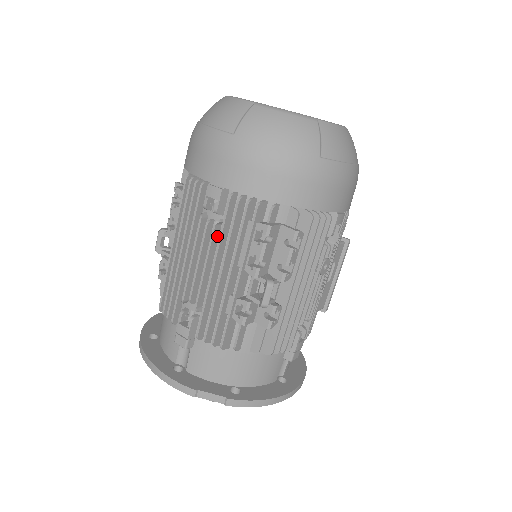
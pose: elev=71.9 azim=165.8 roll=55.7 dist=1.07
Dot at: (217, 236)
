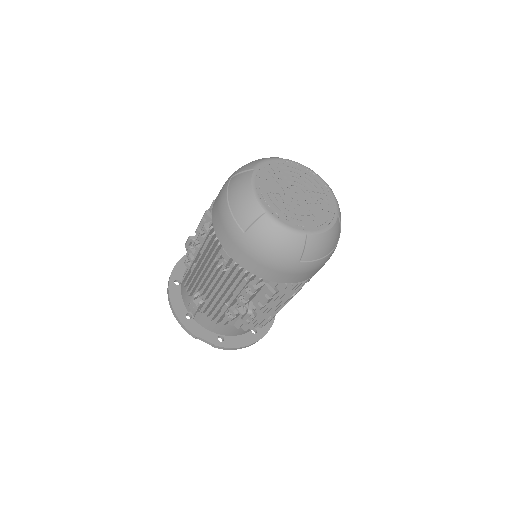
Dot at: (223, 274)
